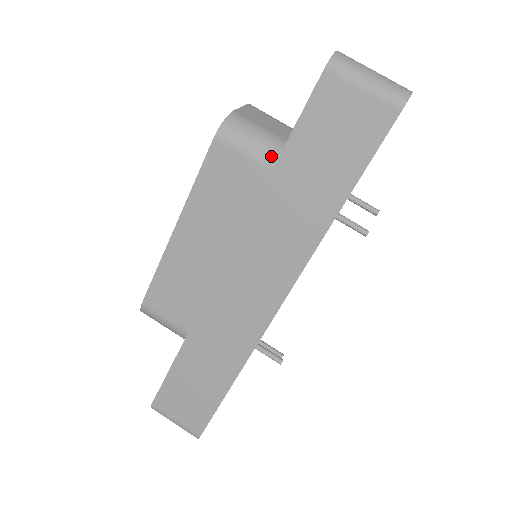
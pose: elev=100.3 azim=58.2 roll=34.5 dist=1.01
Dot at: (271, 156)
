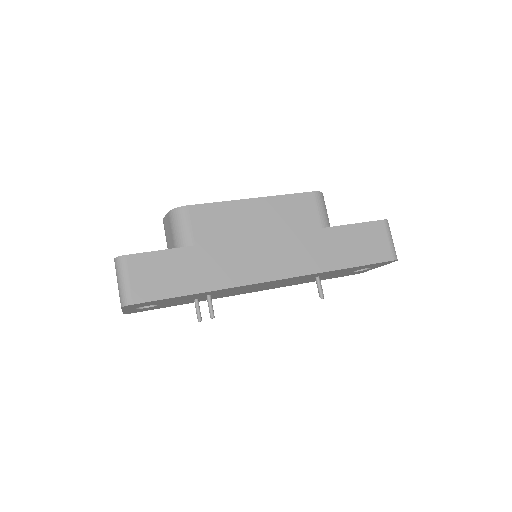
Dot at: (326, 224)
